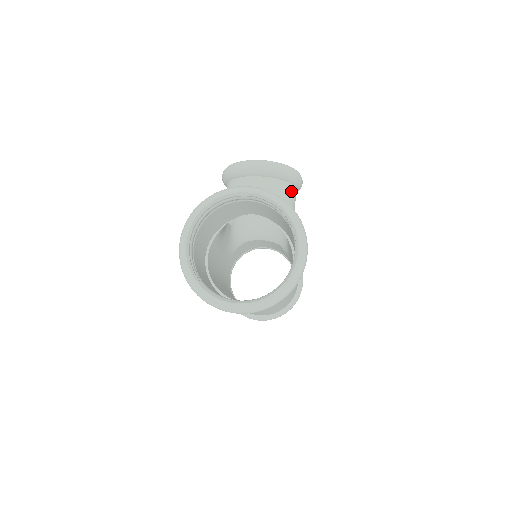
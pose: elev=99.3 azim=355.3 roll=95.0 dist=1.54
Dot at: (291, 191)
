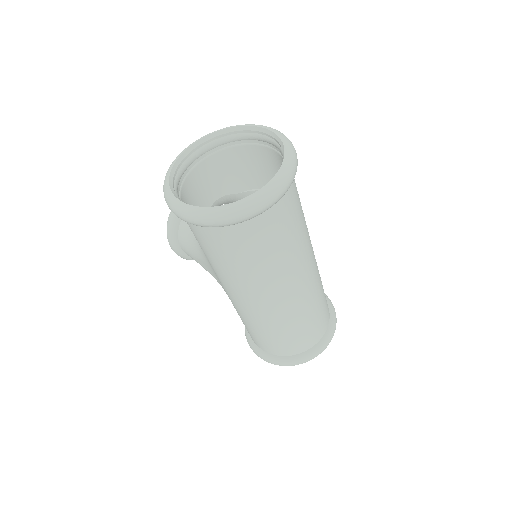
Dot at: occluded
